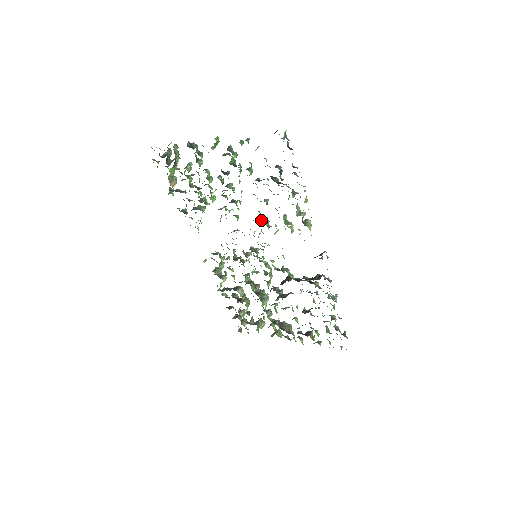
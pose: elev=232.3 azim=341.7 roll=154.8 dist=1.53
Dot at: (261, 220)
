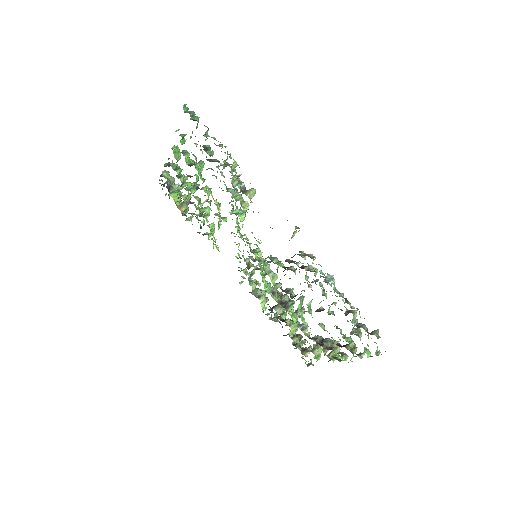
Dot at: occluded
